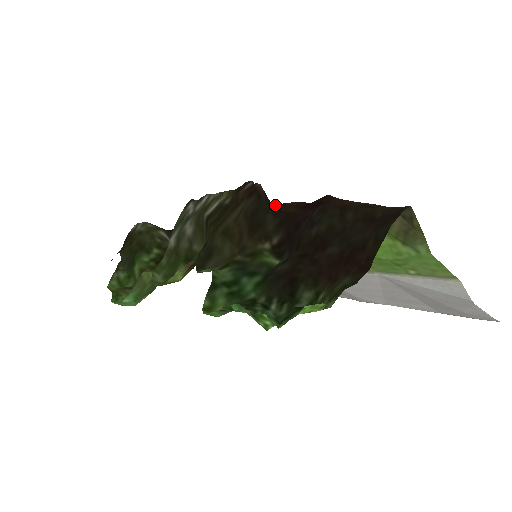
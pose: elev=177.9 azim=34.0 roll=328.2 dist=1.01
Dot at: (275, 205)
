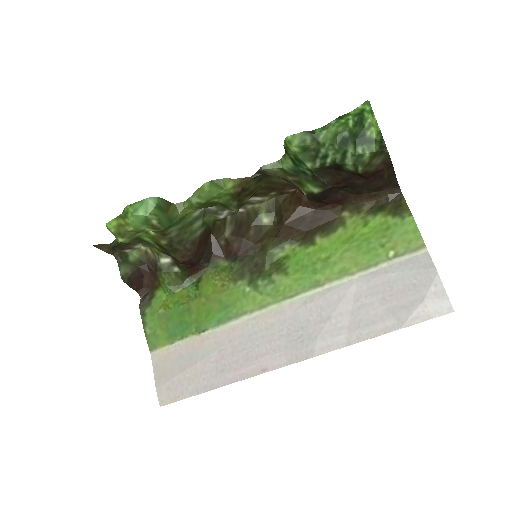
Dot at: (304, 205)
